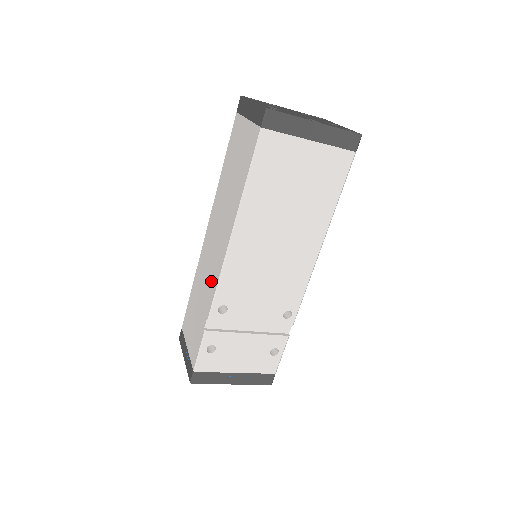
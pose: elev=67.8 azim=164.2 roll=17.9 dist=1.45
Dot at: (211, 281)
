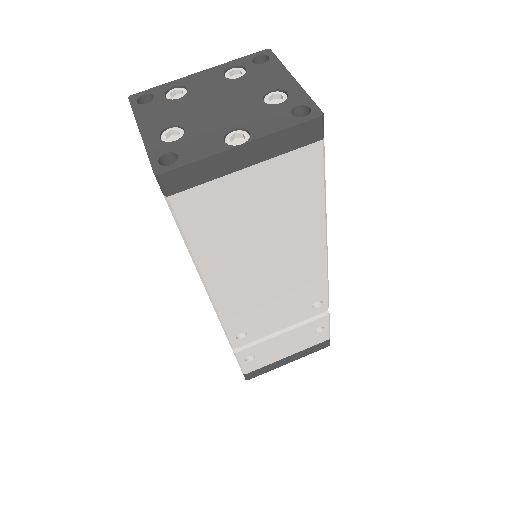
Dot at: occluded
